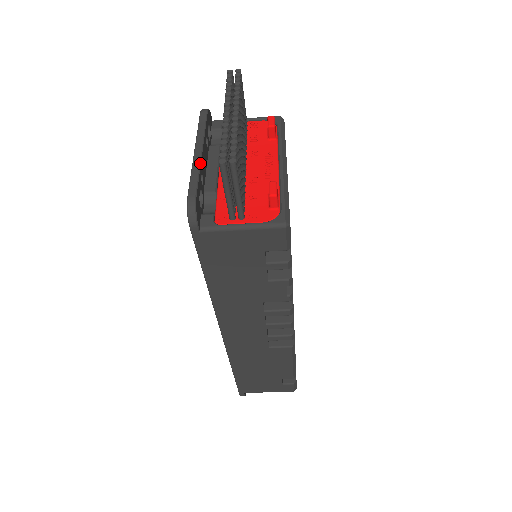
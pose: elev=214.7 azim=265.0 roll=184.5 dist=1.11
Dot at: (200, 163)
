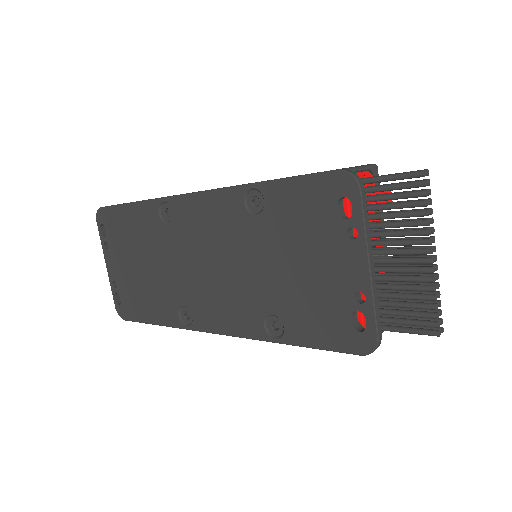
Dot at: occluded
